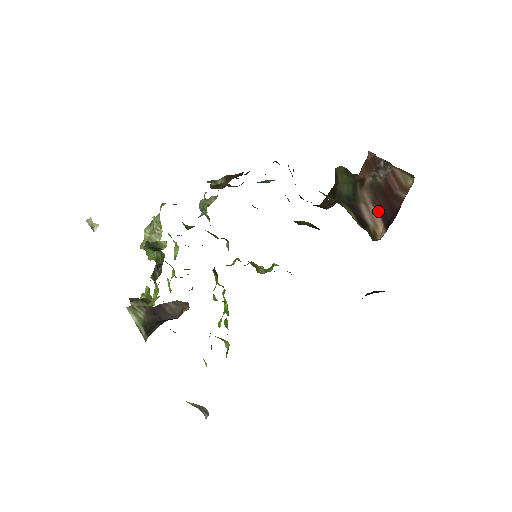
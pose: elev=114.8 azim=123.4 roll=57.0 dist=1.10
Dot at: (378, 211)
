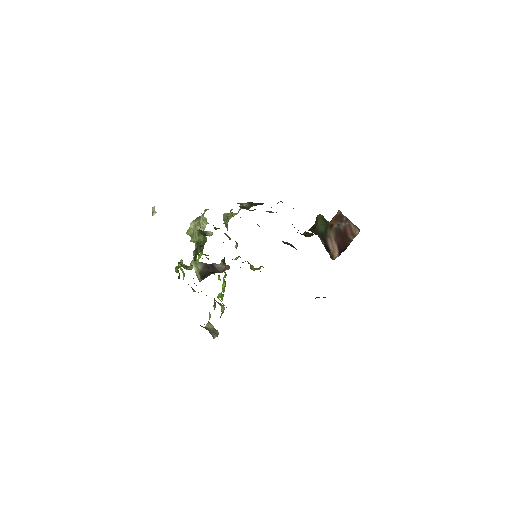
Dot at: (337, 244)
